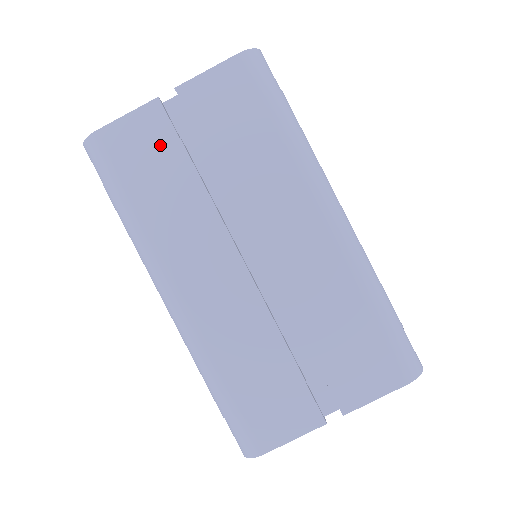
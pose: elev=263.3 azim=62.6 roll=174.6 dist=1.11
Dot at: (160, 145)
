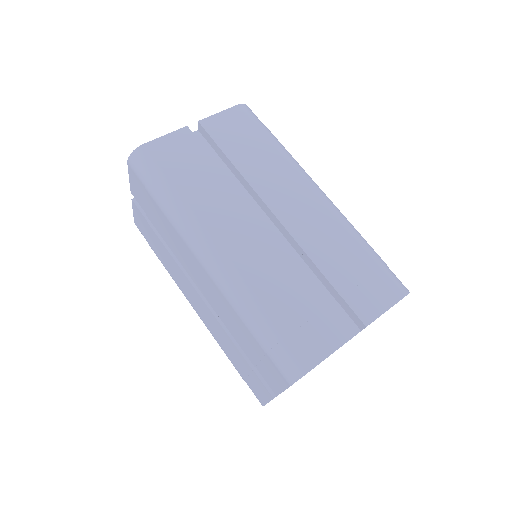
Dot at: (192, 152)
